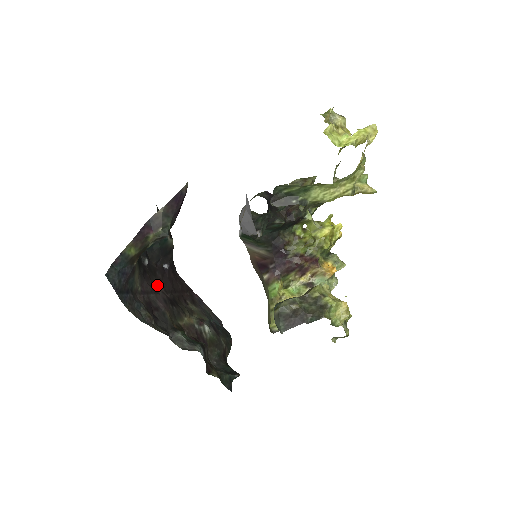
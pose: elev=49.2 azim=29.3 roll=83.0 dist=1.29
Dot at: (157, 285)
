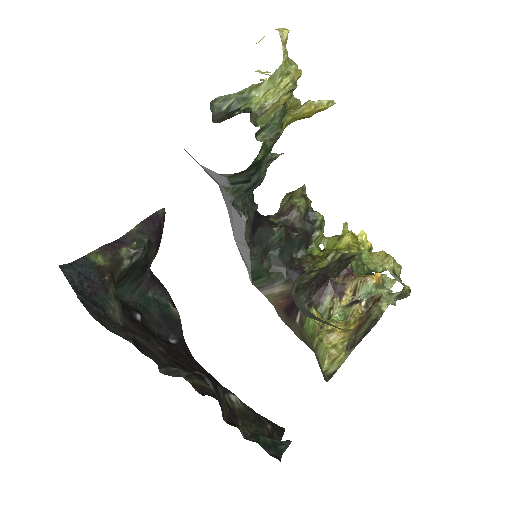
Dot at: (155, 344)
